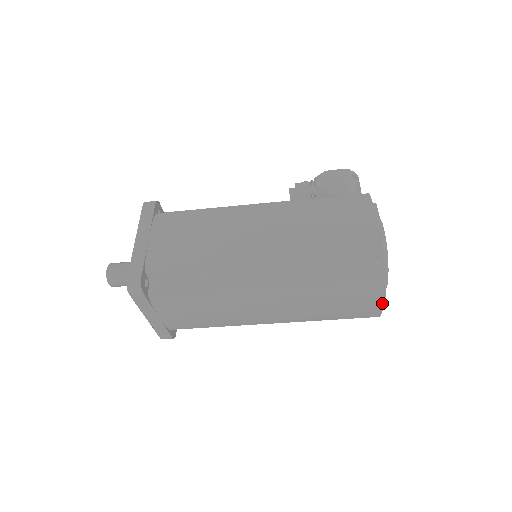
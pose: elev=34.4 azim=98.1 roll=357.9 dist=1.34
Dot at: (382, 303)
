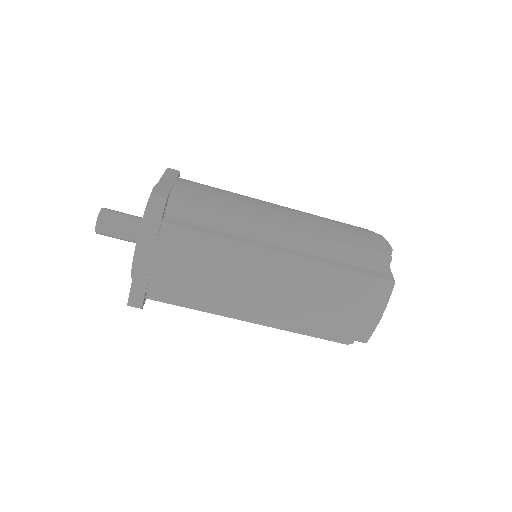
Dot at: (379, 317)
